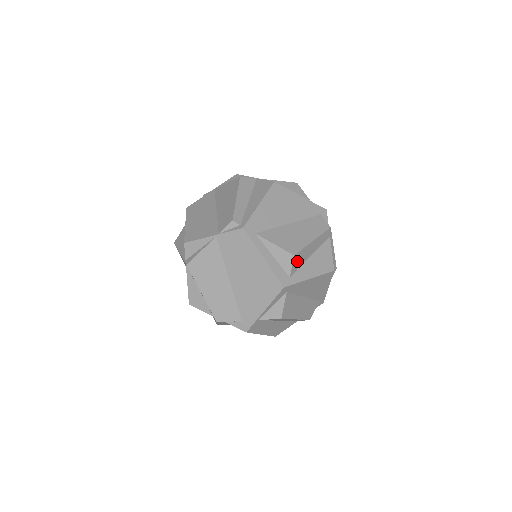
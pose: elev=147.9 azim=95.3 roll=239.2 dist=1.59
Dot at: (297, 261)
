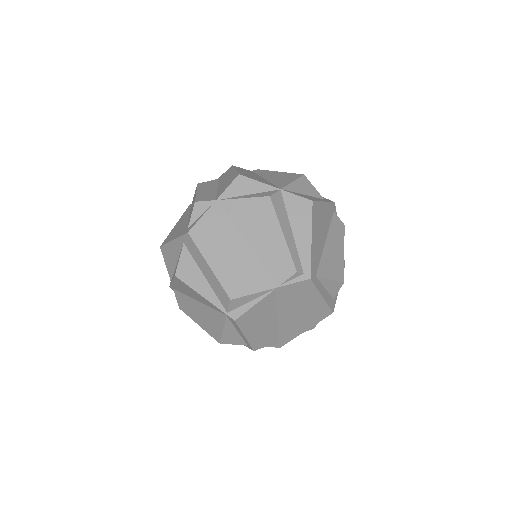
Dot at: occluded
